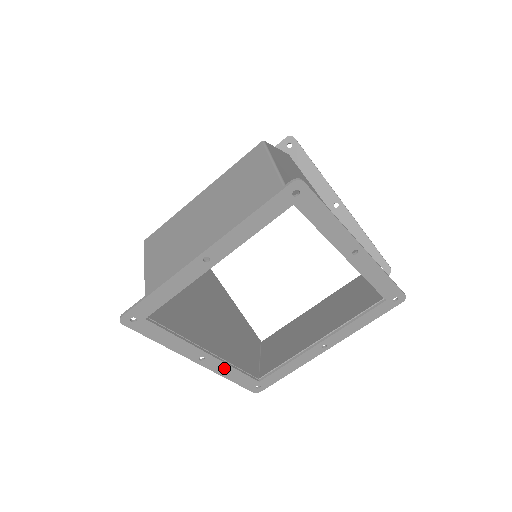
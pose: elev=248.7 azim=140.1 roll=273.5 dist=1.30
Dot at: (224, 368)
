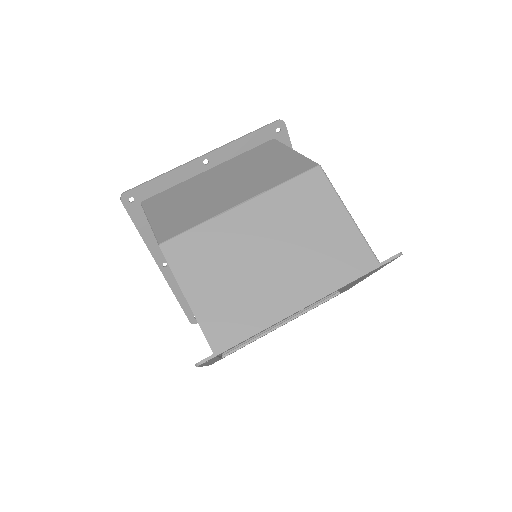
Dot at: occluded
